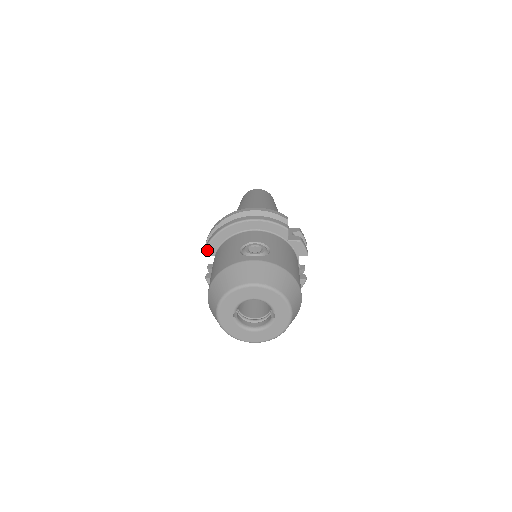
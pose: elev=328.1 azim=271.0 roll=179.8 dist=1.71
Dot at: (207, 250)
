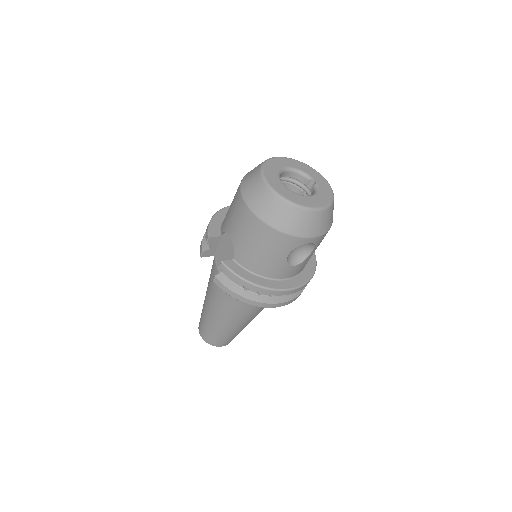
Dot at: (210, 232)
